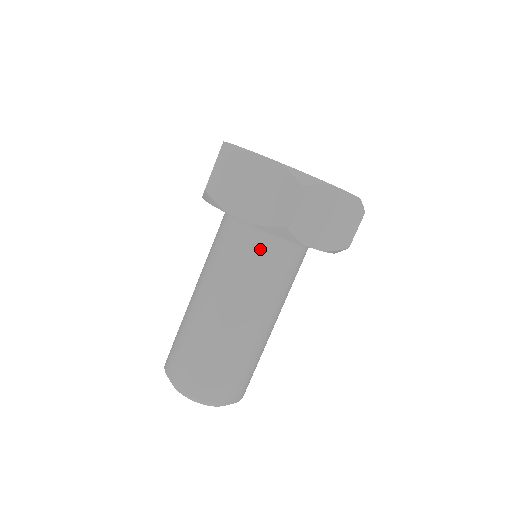
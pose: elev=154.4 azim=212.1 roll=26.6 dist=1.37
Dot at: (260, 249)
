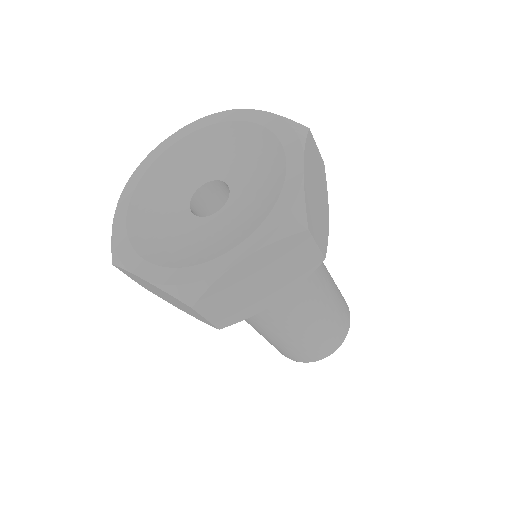
Dot at: occluded
